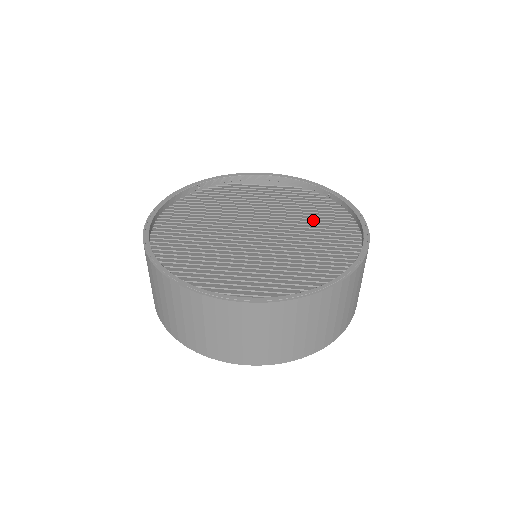
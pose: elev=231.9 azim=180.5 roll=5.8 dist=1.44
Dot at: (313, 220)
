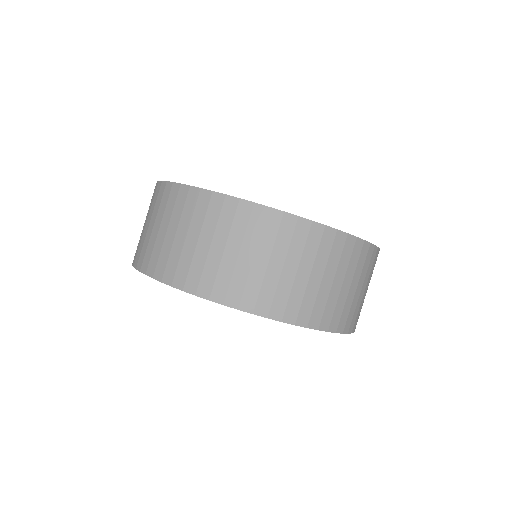
Dot at: occluded
